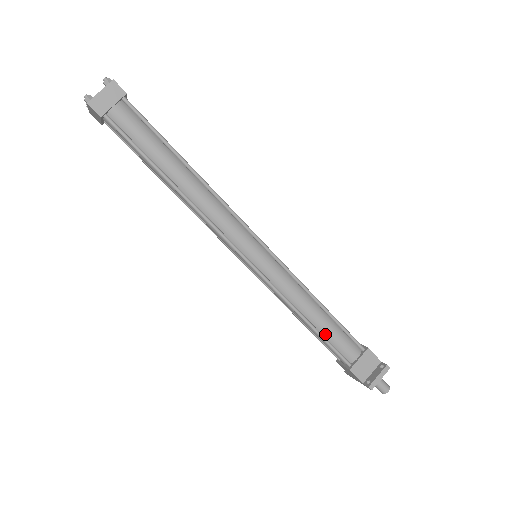
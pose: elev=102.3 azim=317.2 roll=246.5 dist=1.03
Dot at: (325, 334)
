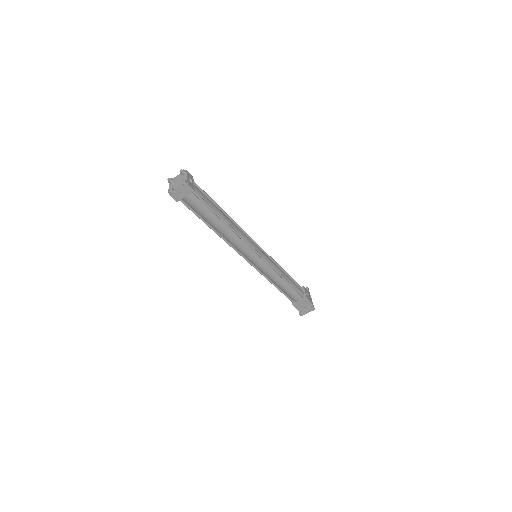
Dot at: (285, 291)
